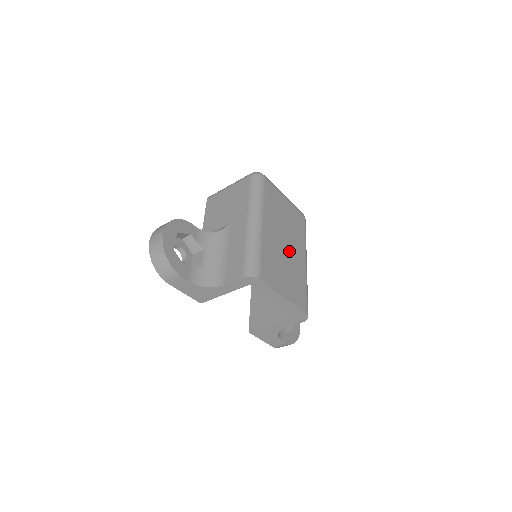
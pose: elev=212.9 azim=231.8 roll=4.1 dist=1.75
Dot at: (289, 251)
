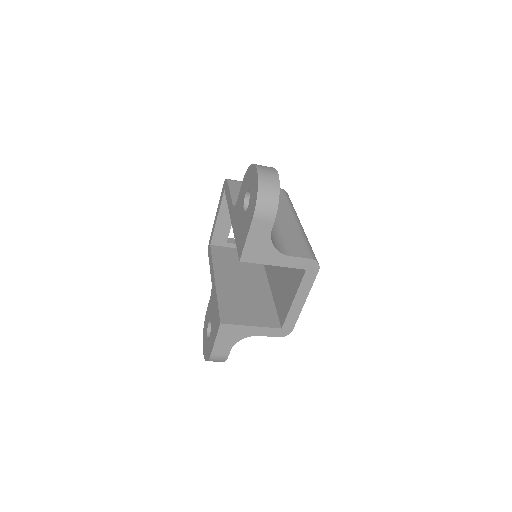
Dot at: occluded
